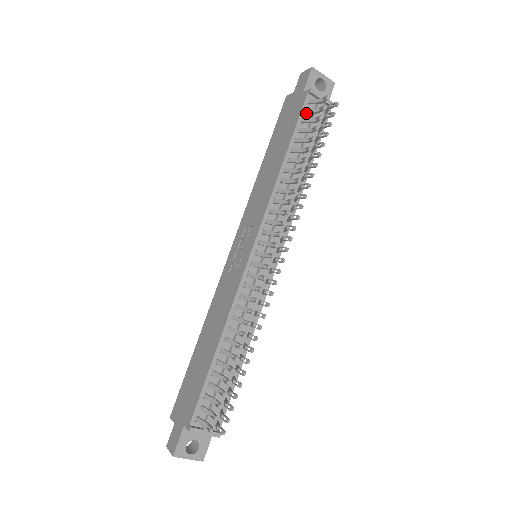
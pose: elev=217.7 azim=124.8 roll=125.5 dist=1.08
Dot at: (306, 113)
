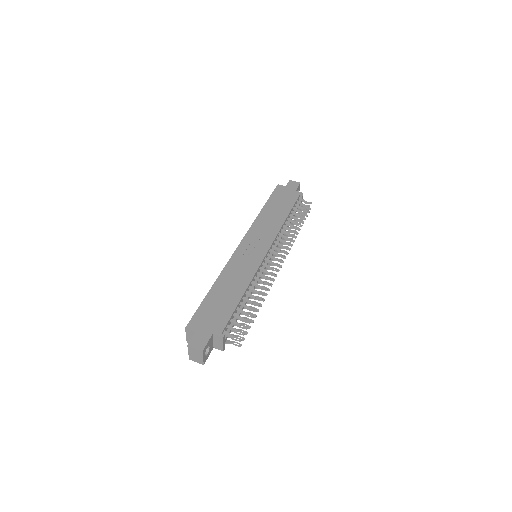
Dot at: (297, 202)
